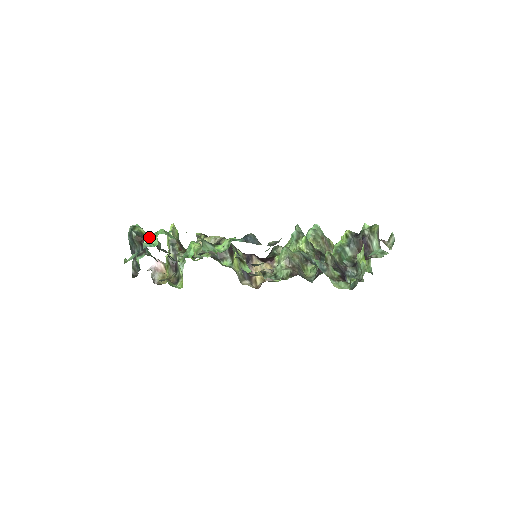
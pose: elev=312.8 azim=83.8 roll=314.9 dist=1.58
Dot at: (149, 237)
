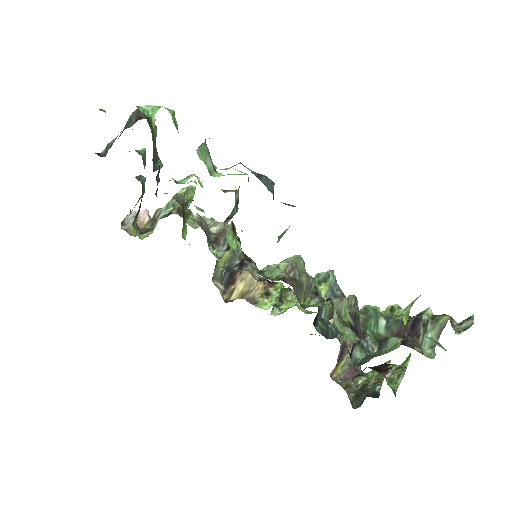
Dot at: (151, 106)
